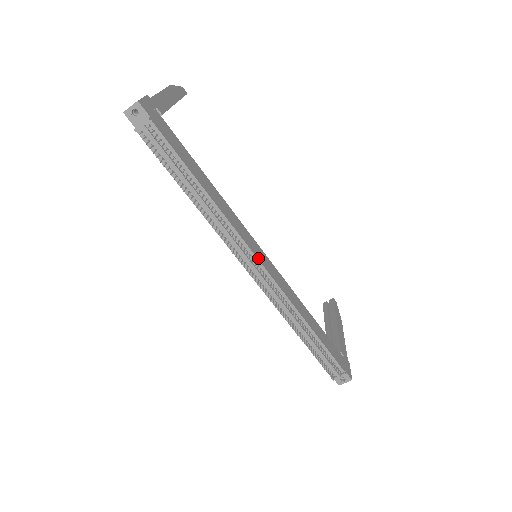
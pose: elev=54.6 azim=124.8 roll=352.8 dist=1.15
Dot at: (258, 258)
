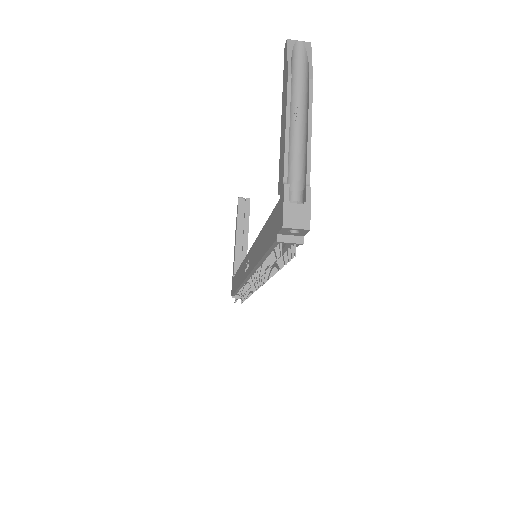
Dot at: occluded
